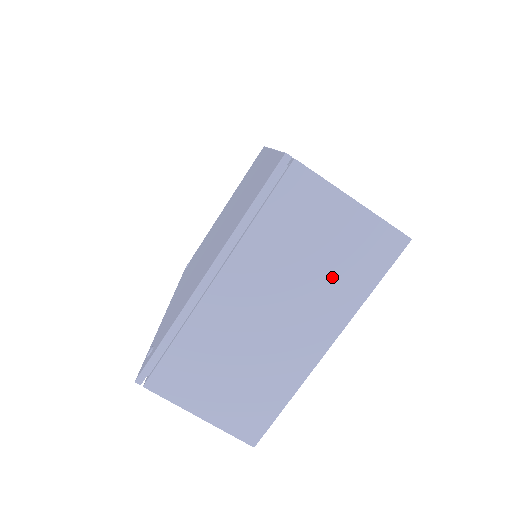
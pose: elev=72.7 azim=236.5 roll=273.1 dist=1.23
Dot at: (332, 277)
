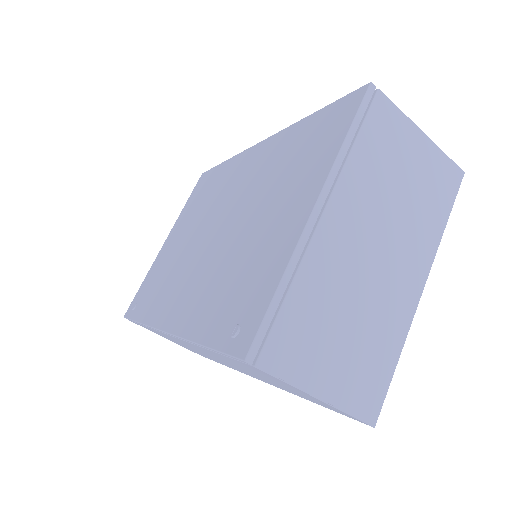
Dot at: (418, 209)
